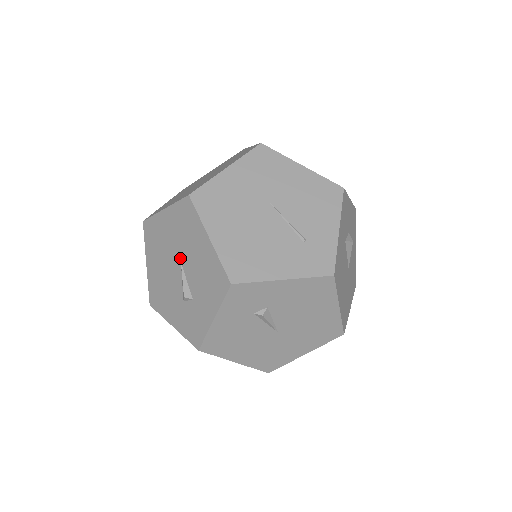
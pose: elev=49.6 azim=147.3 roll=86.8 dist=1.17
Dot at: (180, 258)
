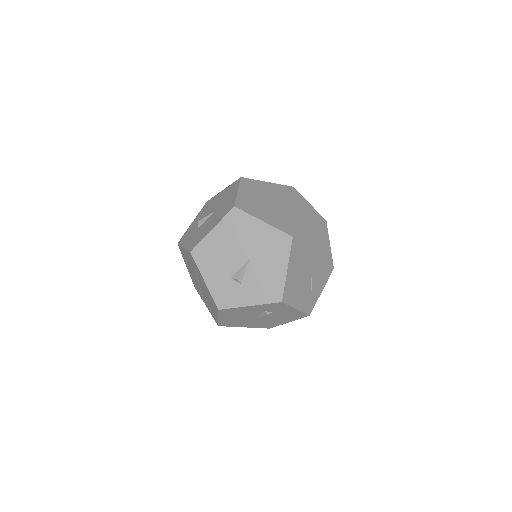
Dot at: (252, 257)
